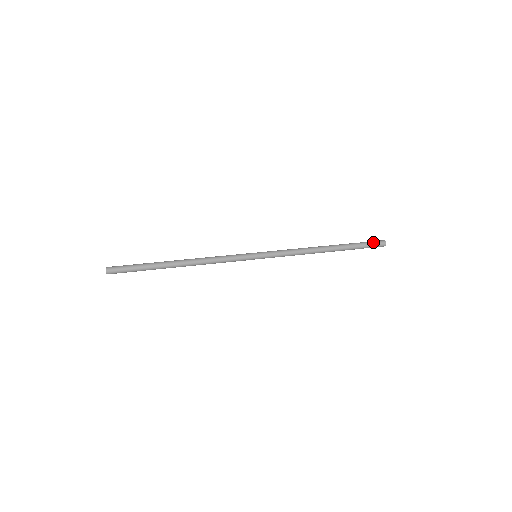
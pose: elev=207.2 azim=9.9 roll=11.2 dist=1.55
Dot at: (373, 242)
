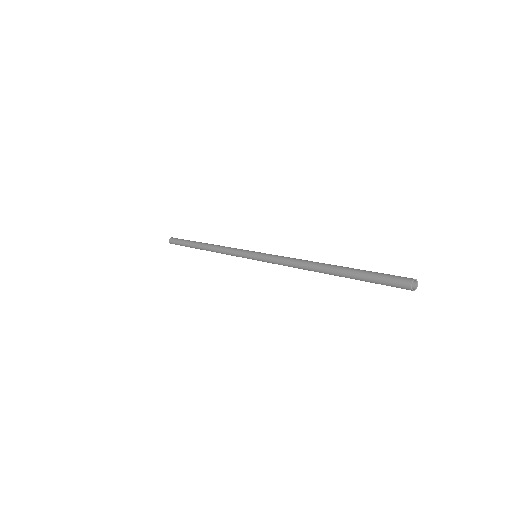
Dot at: (389, 278)
